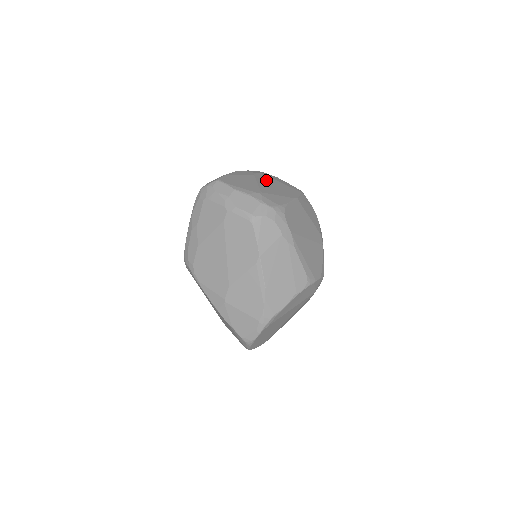
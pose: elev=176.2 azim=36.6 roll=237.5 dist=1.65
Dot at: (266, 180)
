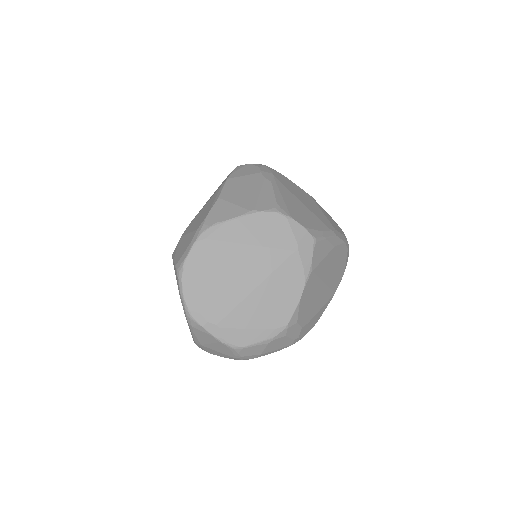
Dot at: occluded
